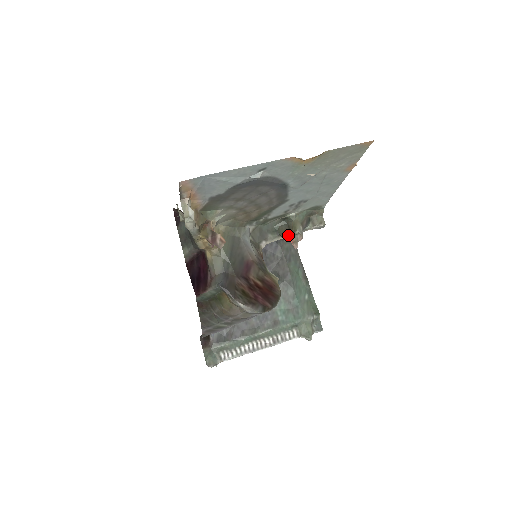
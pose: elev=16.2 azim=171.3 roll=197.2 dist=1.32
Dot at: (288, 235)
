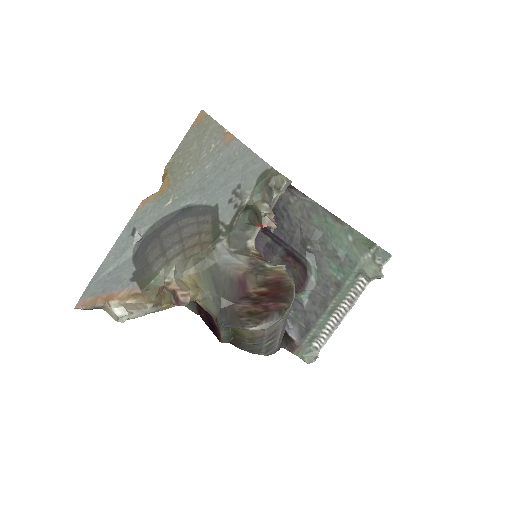
Dot at: (259, 222)
